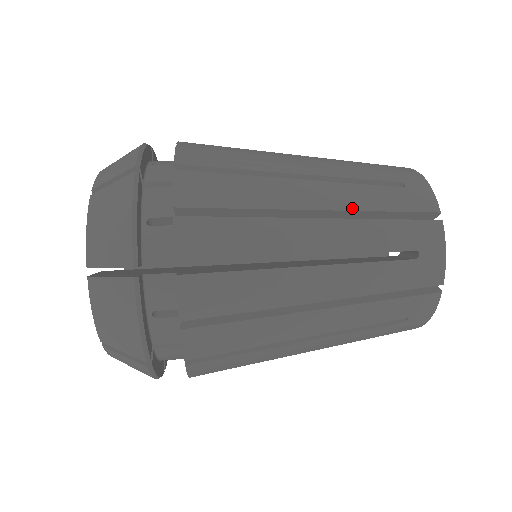
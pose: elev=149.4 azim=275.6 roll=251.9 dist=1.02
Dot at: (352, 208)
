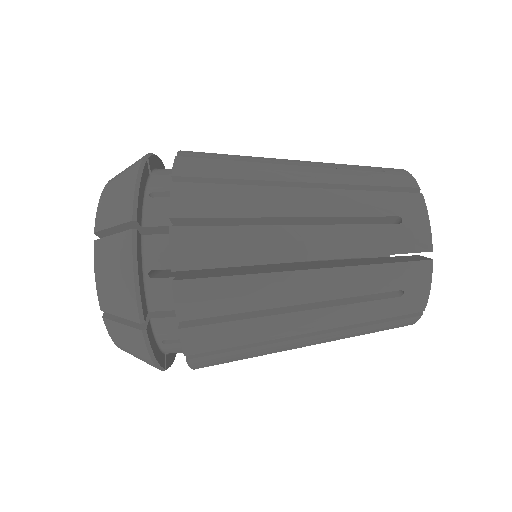
Dot at: occluded
